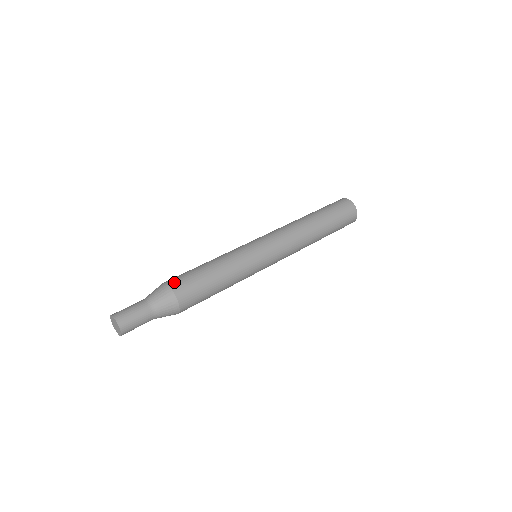
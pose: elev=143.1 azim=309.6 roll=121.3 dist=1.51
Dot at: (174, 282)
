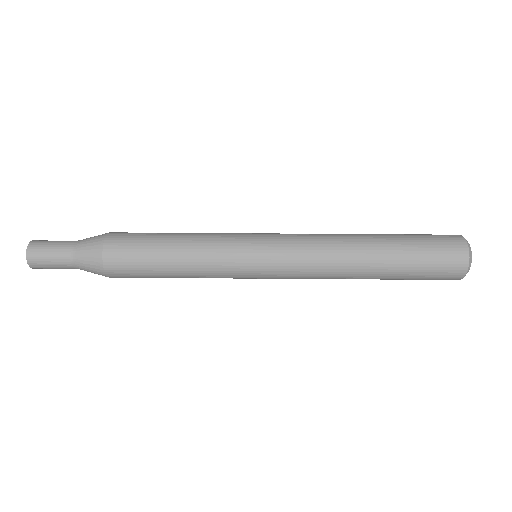
Dot at: (114, 239)
